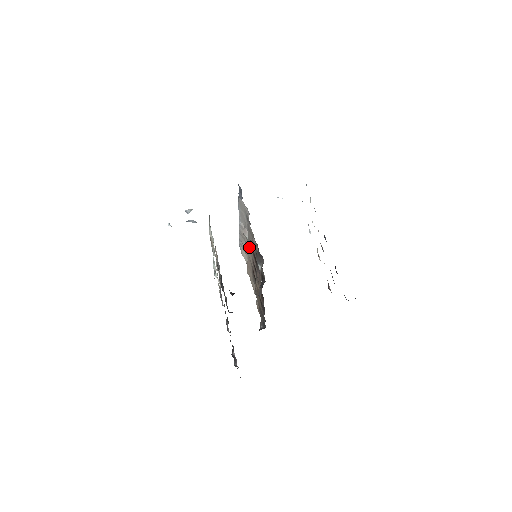
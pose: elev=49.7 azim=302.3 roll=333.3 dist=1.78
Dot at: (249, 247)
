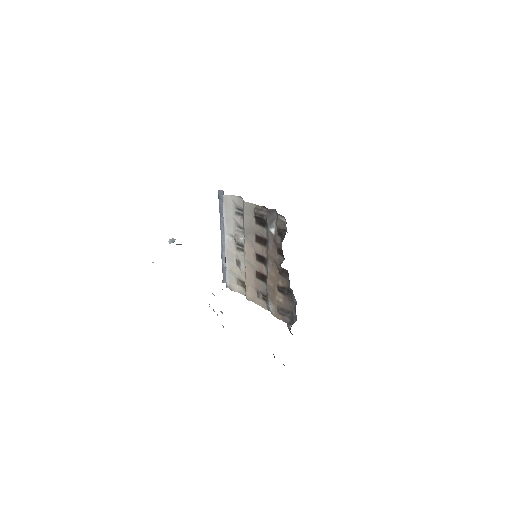
Dot at: (247, 244)
